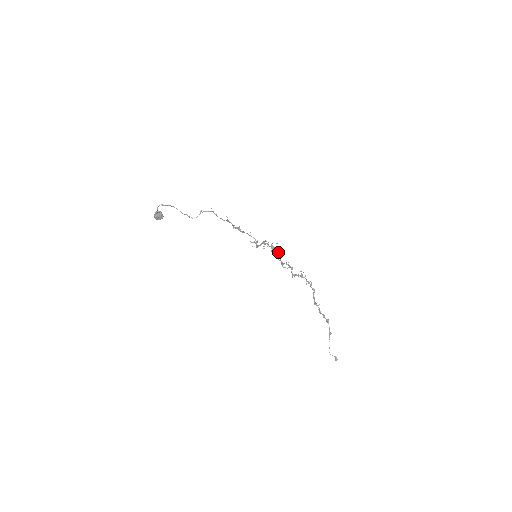
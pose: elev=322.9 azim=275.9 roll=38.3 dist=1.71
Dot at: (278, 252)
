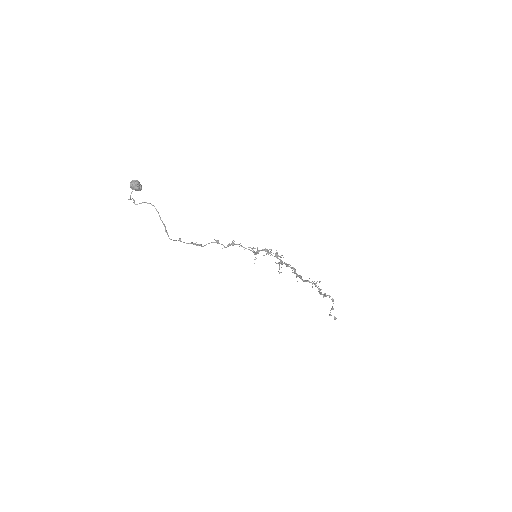
Dot at: (279, 273)
